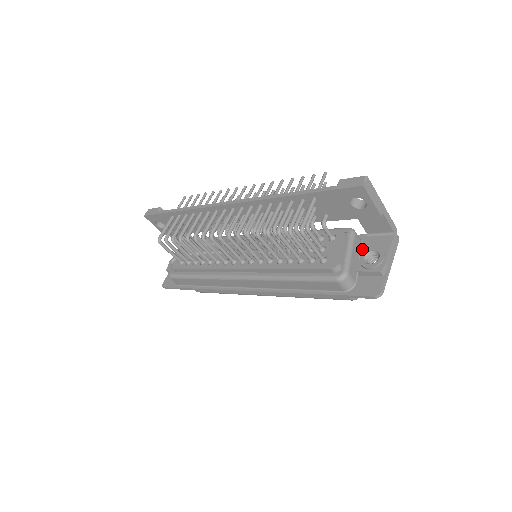
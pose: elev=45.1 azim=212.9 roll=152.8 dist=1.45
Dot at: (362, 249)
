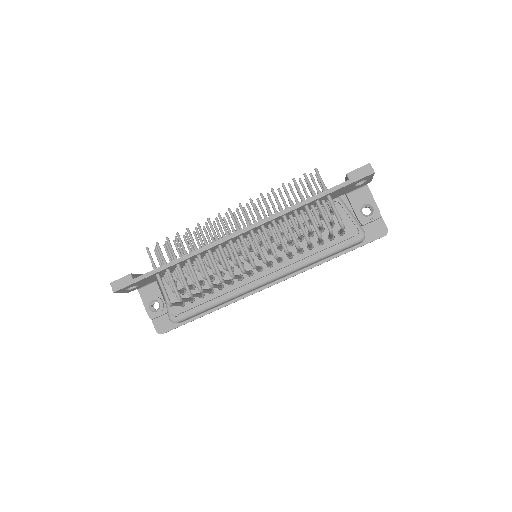
Dot at: occluded
